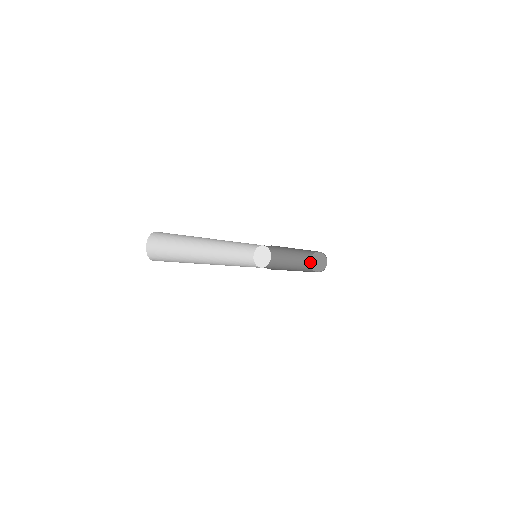
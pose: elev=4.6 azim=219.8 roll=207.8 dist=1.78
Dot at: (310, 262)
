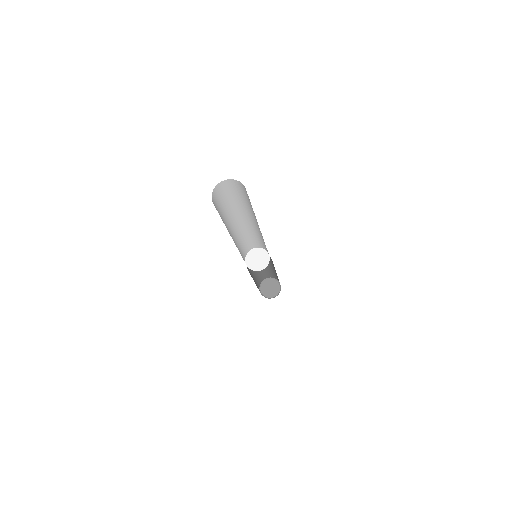
Dot at: (260, 288)
